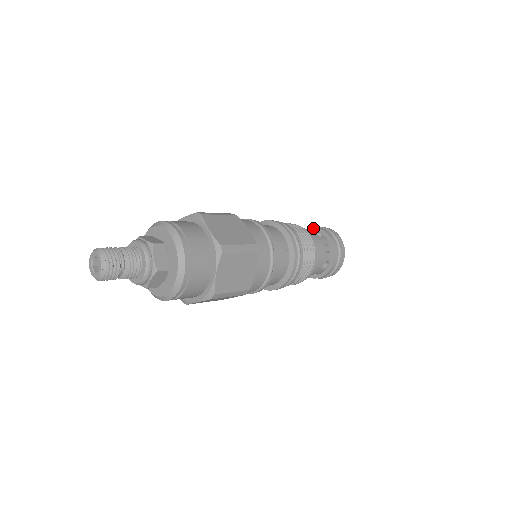
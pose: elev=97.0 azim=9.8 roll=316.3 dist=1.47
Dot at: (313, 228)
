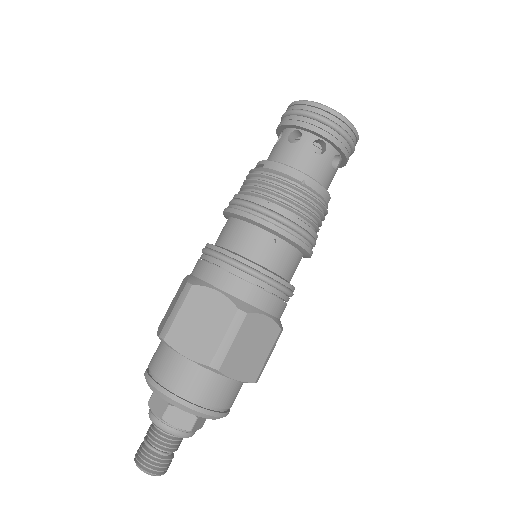
Dot at: (282, 127)
